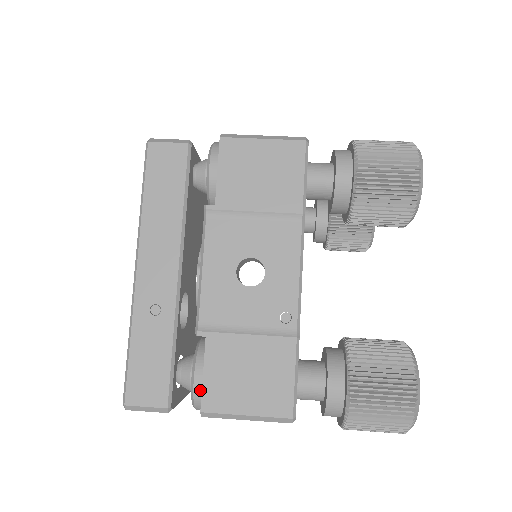
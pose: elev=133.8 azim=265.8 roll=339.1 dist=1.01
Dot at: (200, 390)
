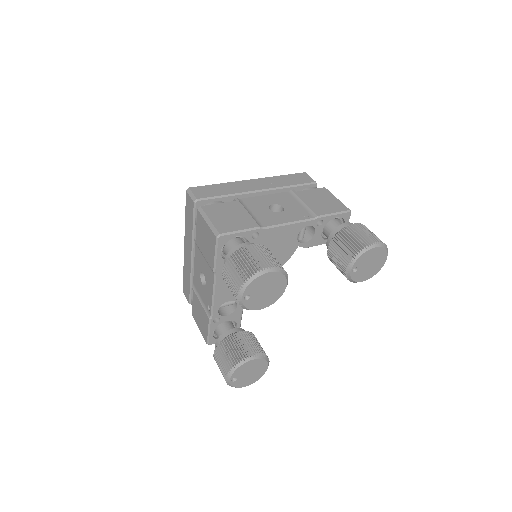
Dot at: occluded
